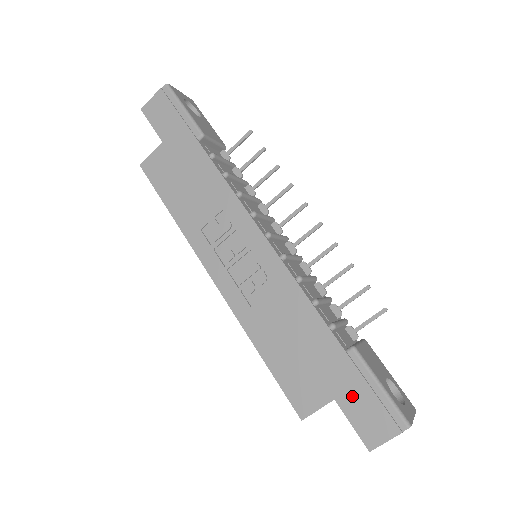
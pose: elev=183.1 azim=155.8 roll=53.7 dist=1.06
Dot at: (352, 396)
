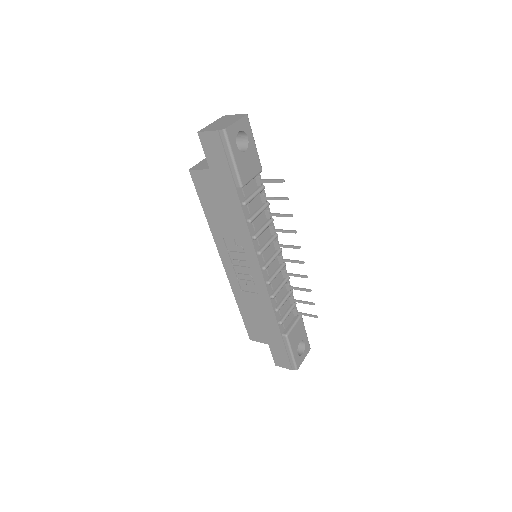
Dot at: (277, 349)
